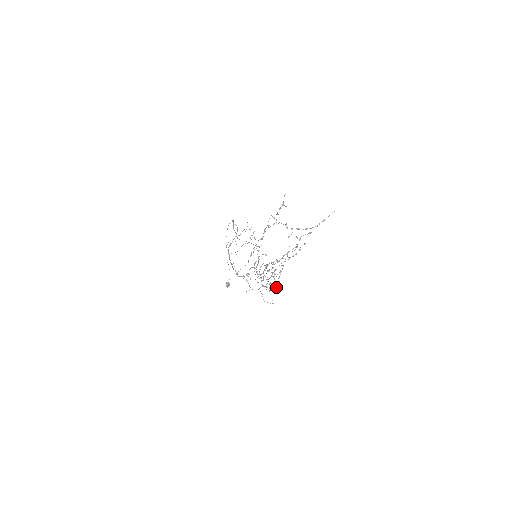
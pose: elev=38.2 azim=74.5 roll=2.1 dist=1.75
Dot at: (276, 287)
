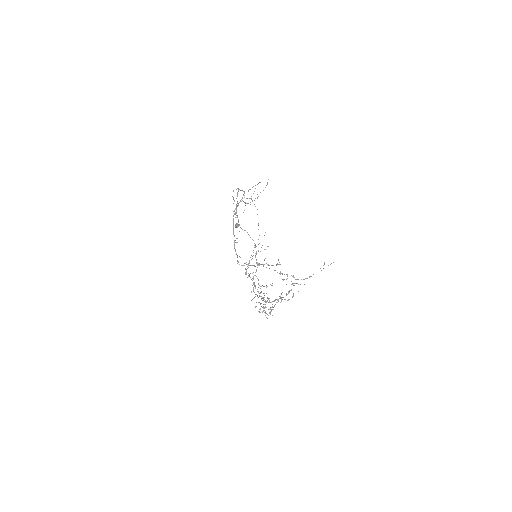
Dot at: occluded
